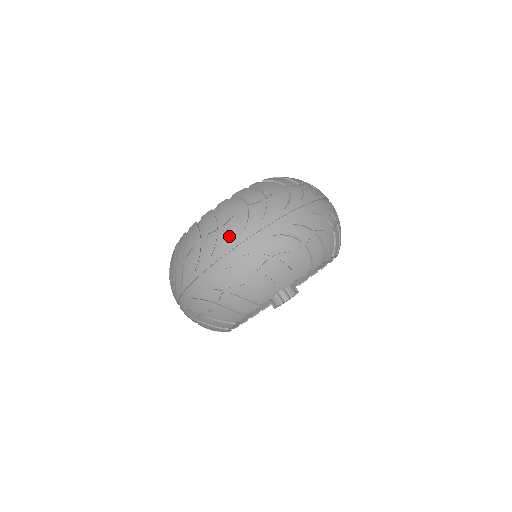
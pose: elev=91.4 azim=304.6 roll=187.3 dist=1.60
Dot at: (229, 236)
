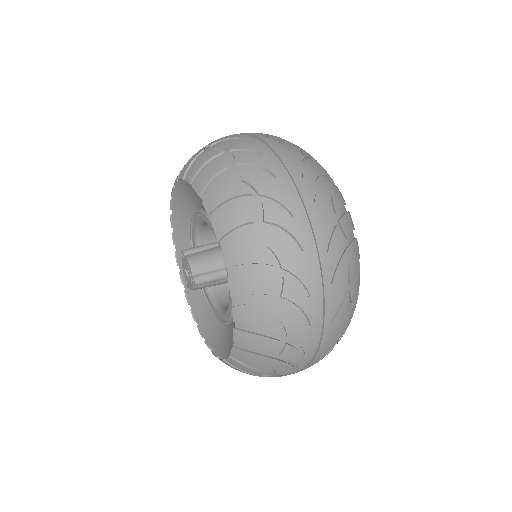
Dot at: (301, 334)
